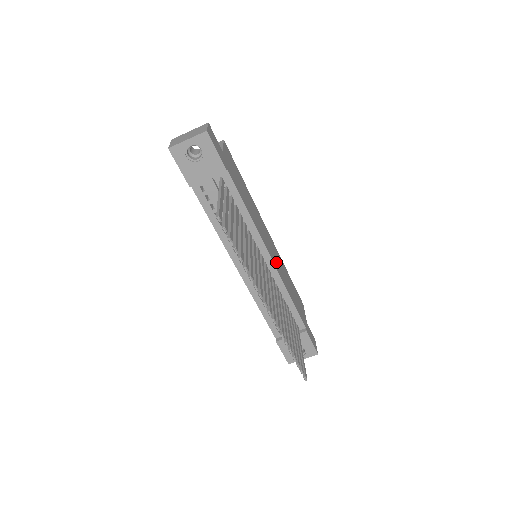
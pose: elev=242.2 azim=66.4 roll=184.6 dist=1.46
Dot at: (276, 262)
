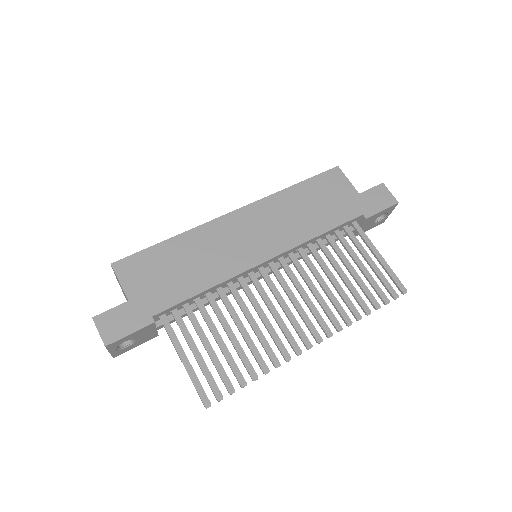
Dot at: (274, 238)
